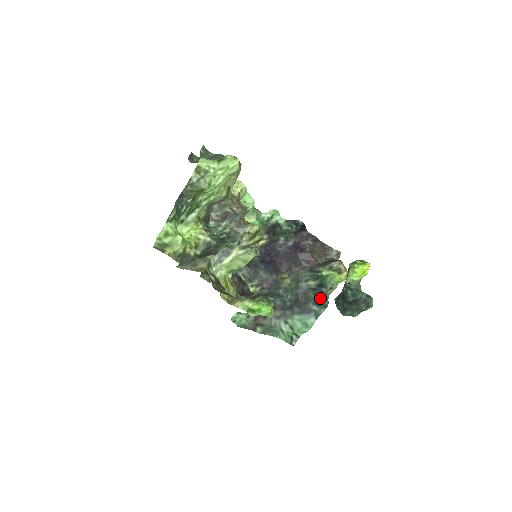
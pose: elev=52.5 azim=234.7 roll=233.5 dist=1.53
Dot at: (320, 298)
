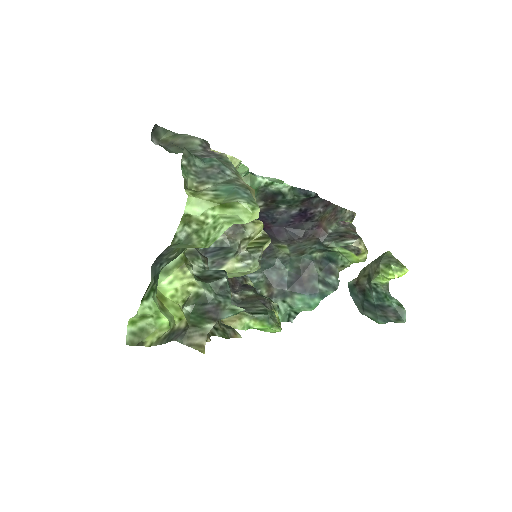
Dot at: (328, 276)
